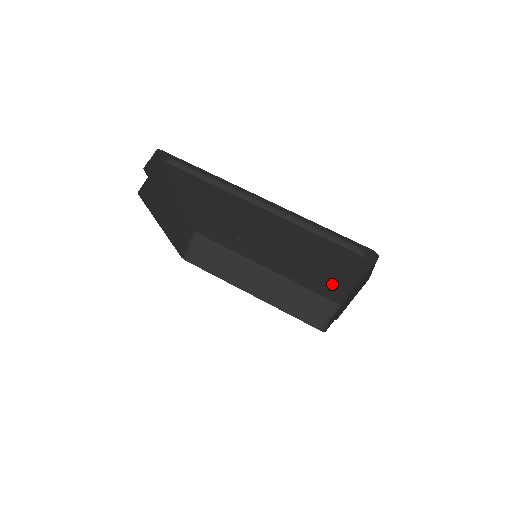
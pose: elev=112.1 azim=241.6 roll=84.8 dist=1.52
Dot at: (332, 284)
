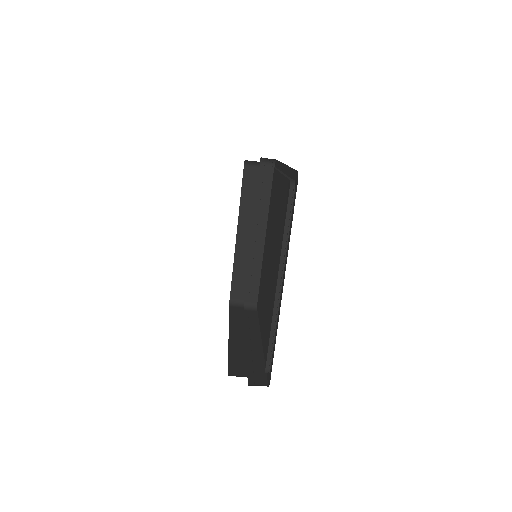
Dot at: occluded
